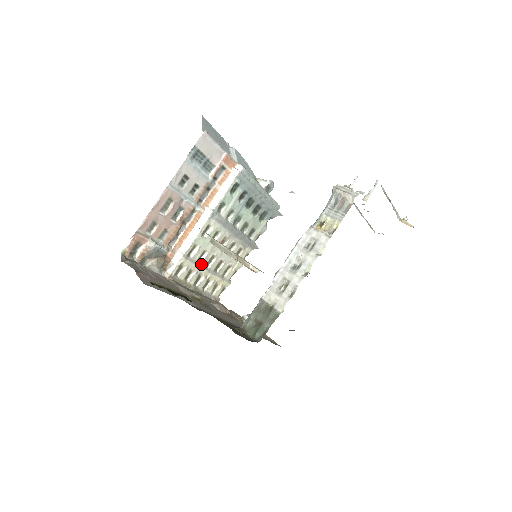
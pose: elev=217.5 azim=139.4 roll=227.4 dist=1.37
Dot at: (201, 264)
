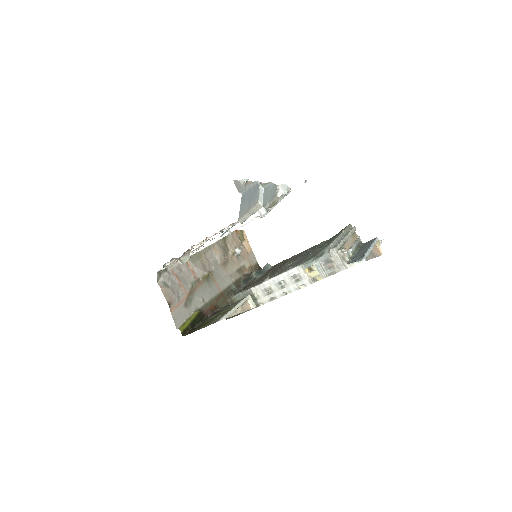
Dot at: occluded
